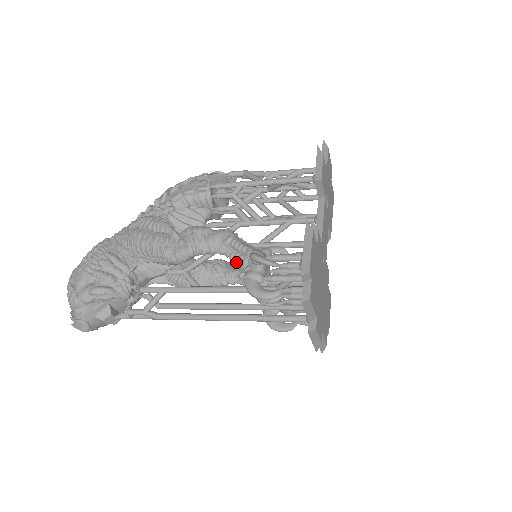
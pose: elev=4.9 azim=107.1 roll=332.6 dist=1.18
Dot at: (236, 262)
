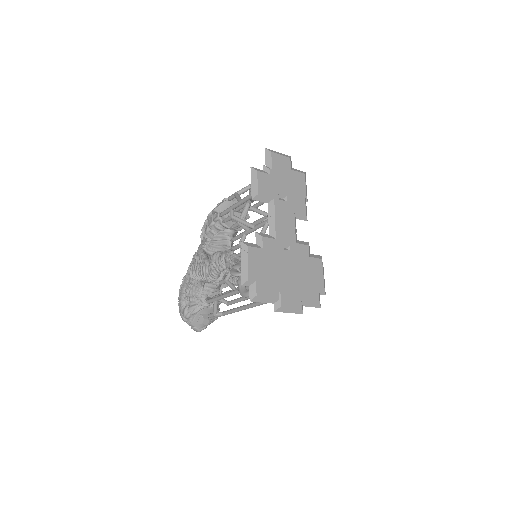
Dot at: occluded
